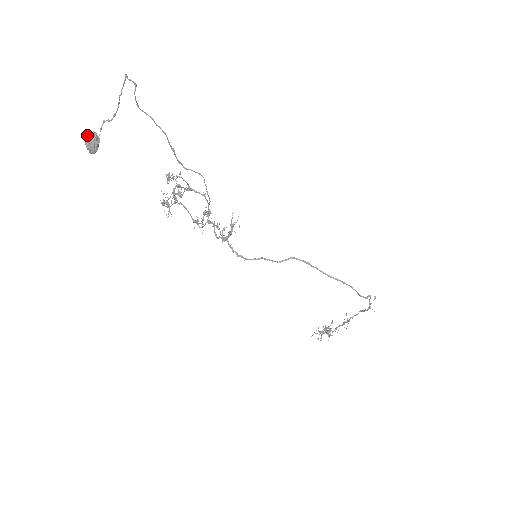
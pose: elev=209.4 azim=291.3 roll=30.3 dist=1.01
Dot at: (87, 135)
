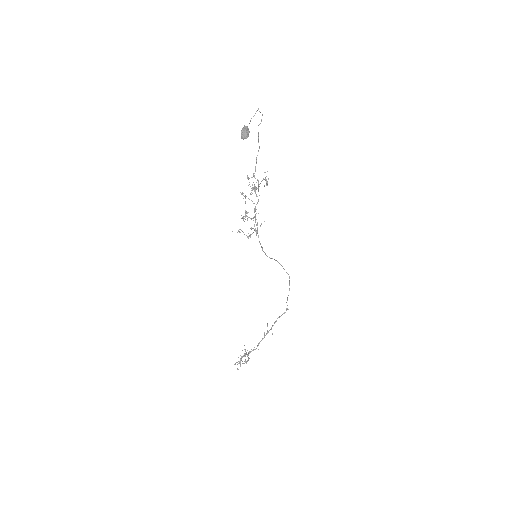
Dot at: (245, 127)
